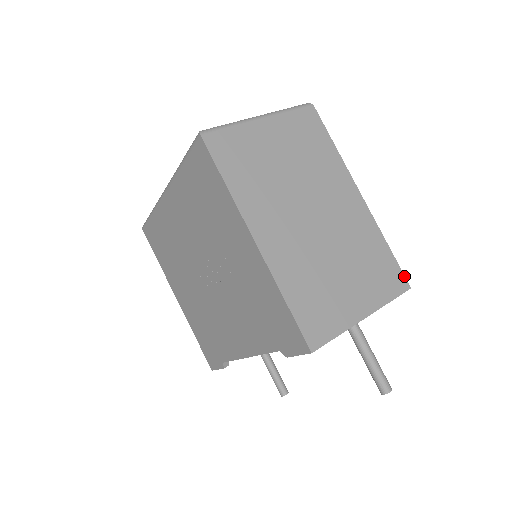
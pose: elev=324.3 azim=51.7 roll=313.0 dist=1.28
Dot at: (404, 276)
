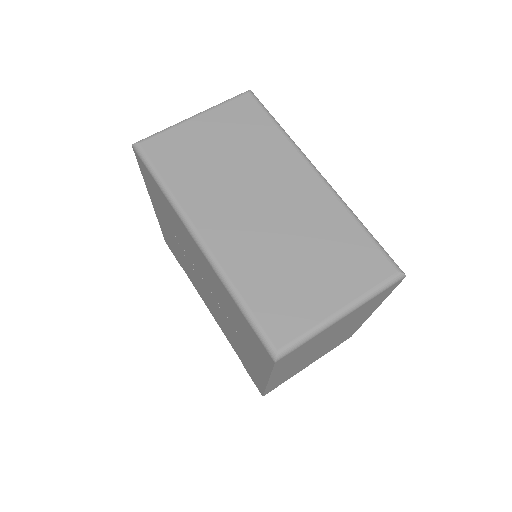
Dot at: occluded
